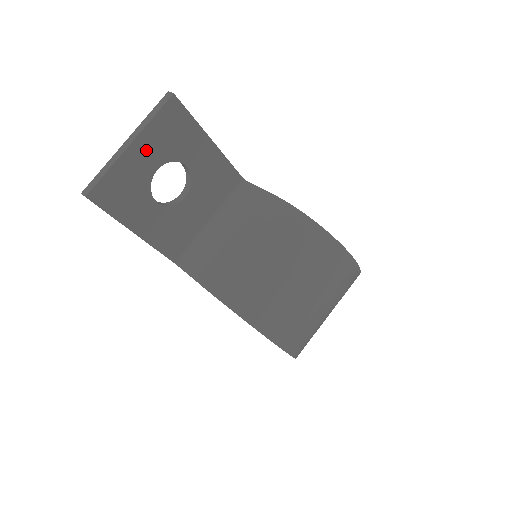
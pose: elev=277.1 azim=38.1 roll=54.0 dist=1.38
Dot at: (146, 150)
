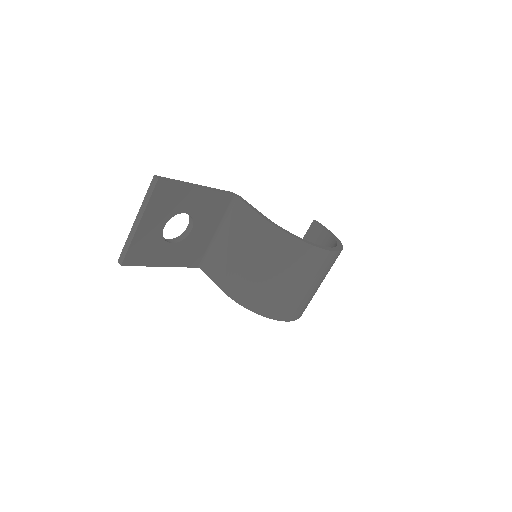
Dot at: (152, 221)
